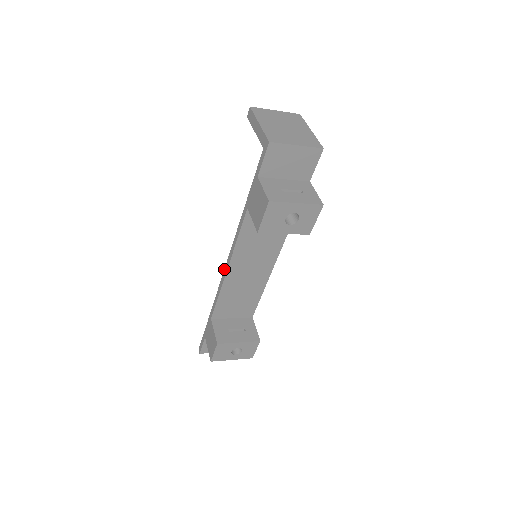
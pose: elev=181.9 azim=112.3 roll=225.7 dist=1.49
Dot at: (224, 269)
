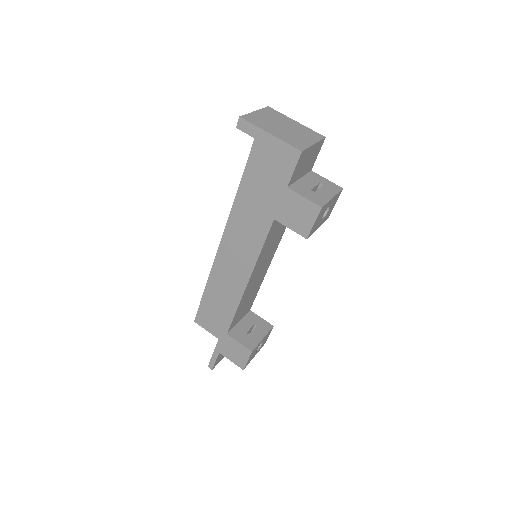
Dot at: (241, 283)
